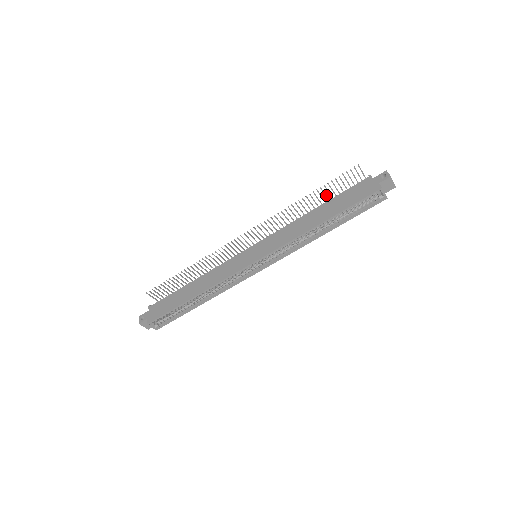
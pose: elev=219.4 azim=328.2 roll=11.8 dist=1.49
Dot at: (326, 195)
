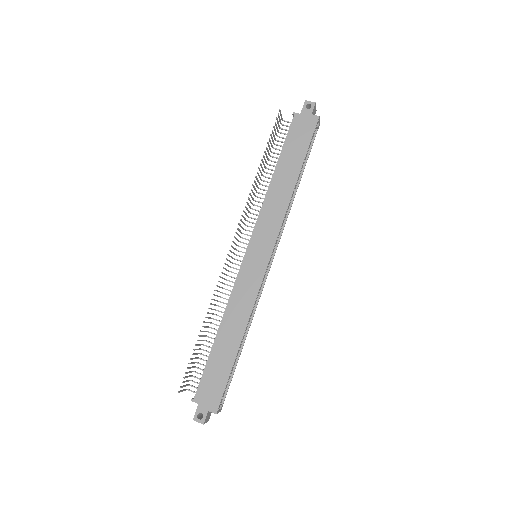
Dot at: (266, 156)
